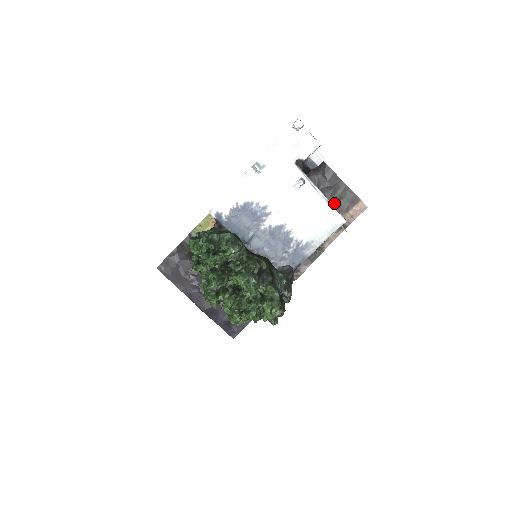
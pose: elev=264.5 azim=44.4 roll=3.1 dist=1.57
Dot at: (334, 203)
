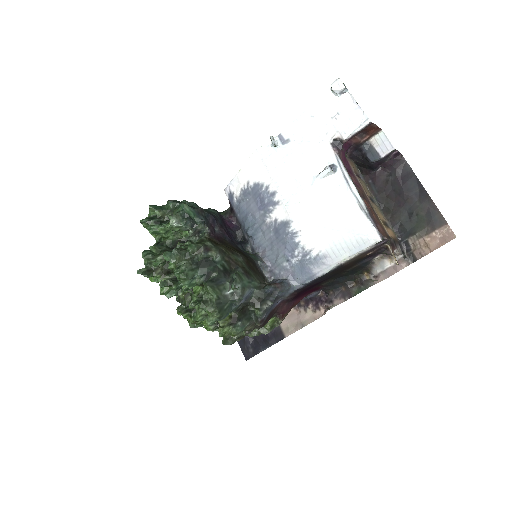
Dot at: (405, 220)
